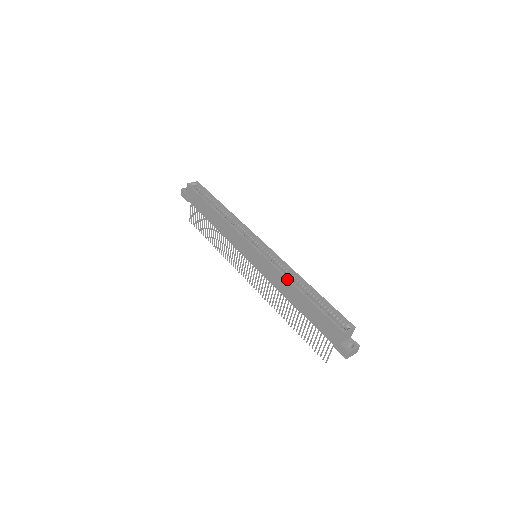
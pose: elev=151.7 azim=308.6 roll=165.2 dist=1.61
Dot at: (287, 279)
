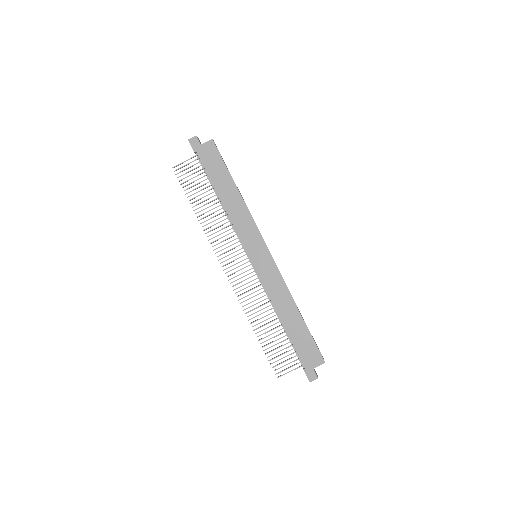
Dot at: occluded
